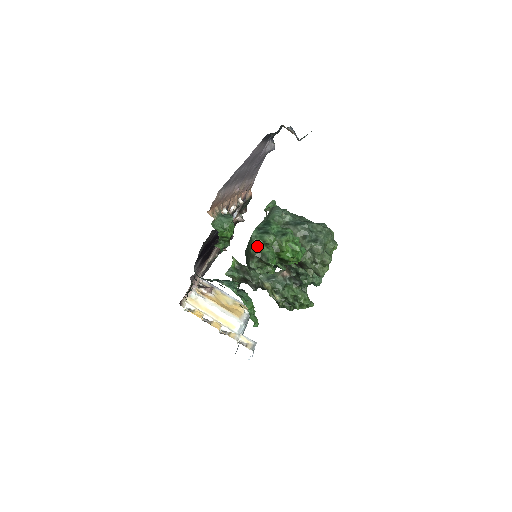
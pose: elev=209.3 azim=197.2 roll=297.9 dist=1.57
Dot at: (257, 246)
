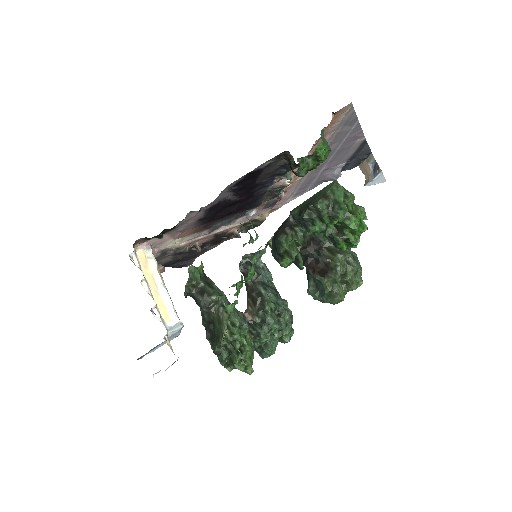
Dot at: (338, 190)
